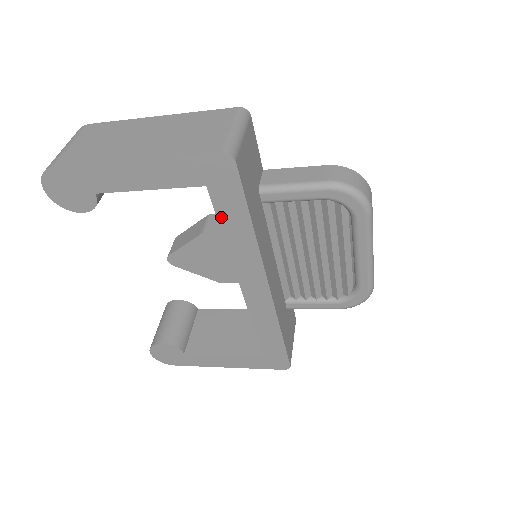
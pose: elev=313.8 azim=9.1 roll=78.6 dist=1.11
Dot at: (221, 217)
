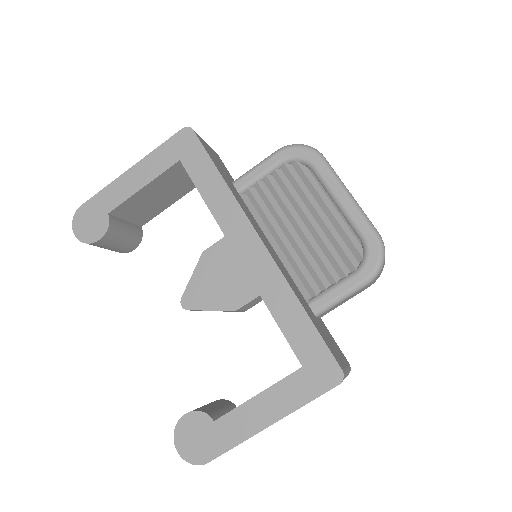
Dot at: (197, 182)
